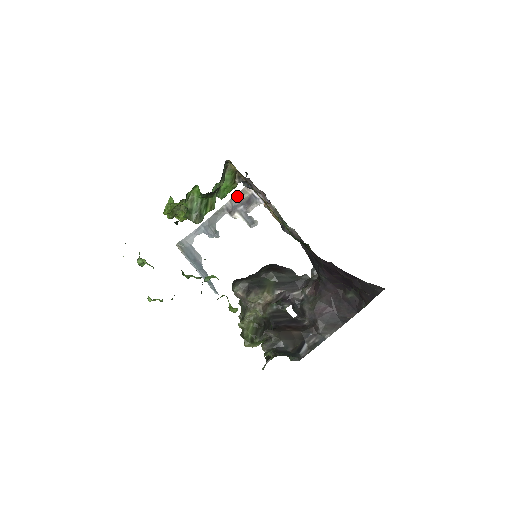
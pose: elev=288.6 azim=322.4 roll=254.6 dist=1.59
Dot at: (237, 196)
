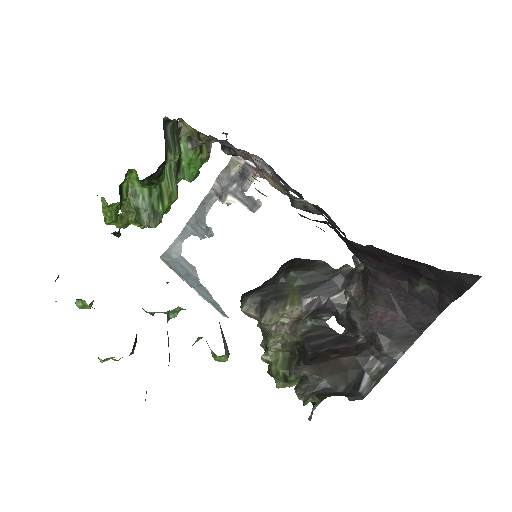
Dot at: (225, 171)
